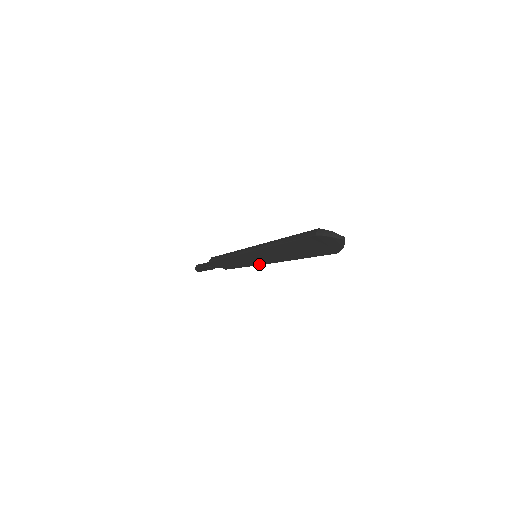
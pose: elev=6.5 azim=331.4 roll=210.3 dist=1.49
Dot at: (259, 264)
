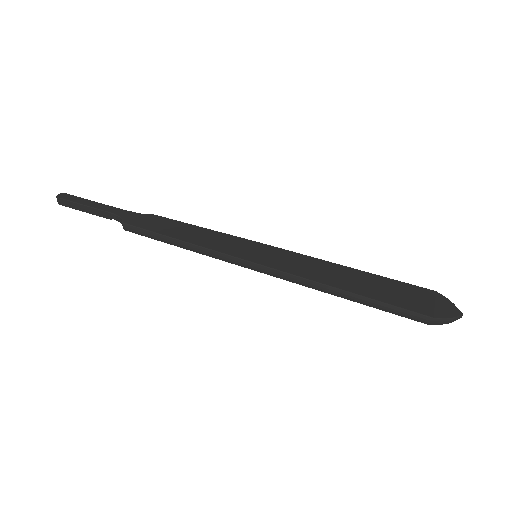
Dot at: occluded
